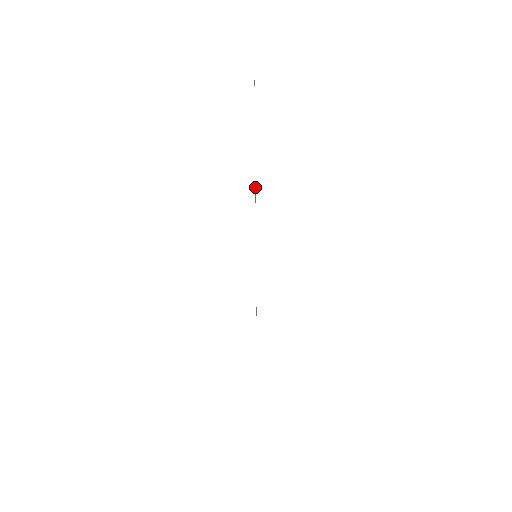
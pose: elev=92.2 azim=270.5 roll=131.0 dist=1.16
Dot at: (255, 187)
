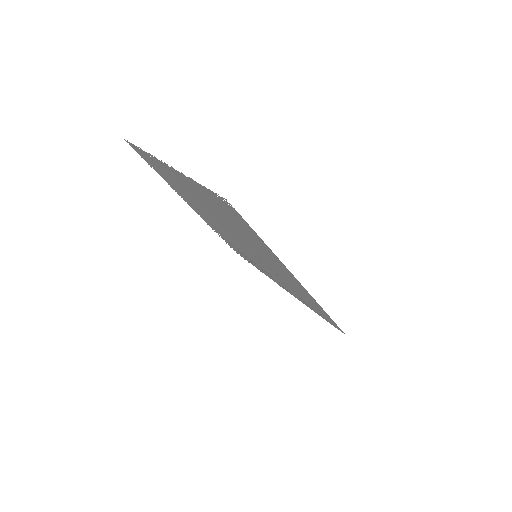
Dot at: (221, 198)
